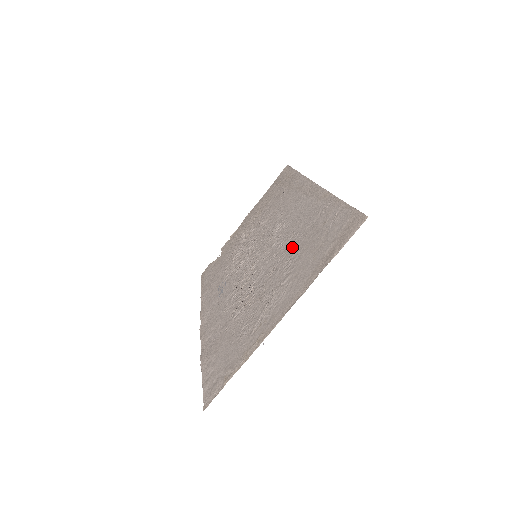
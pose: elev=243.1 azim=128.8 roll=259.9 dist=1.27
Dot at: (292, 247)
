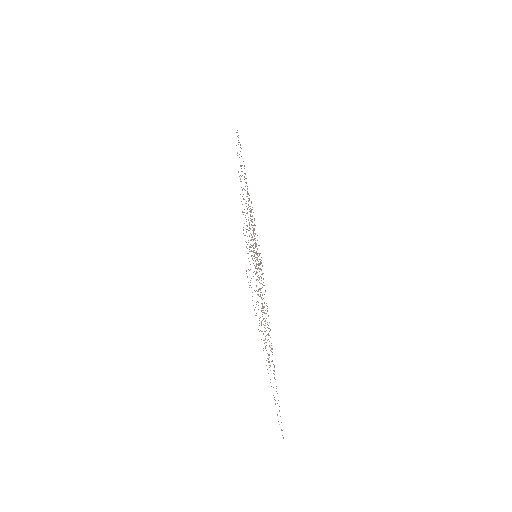
Dot at: occluded
